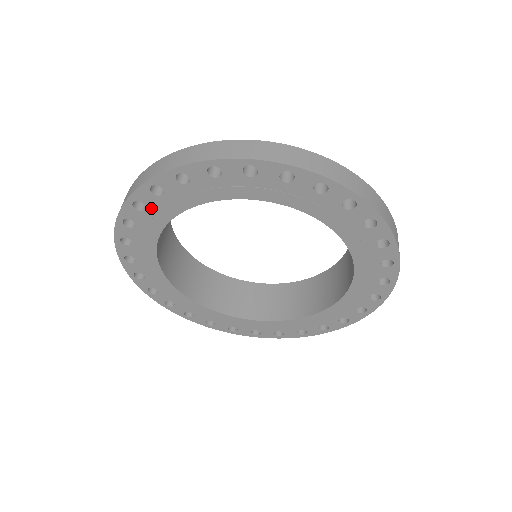
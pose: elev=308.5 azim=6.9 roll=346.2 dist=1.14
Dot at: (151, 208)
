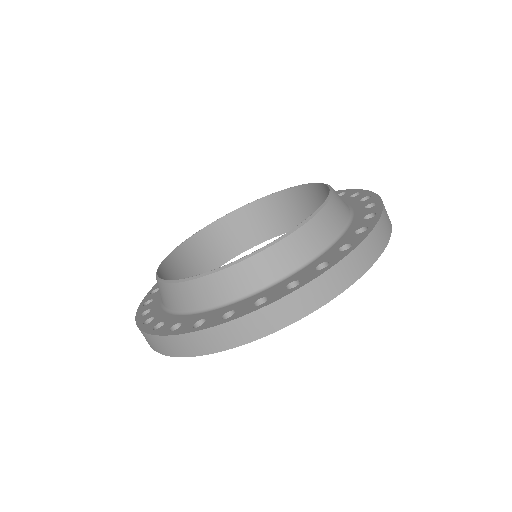
Dot at: occluded
